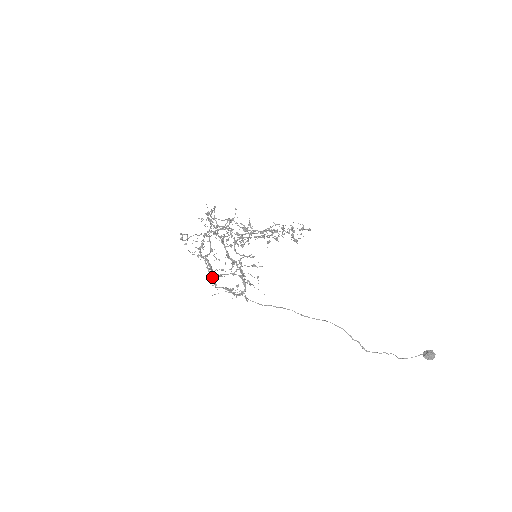
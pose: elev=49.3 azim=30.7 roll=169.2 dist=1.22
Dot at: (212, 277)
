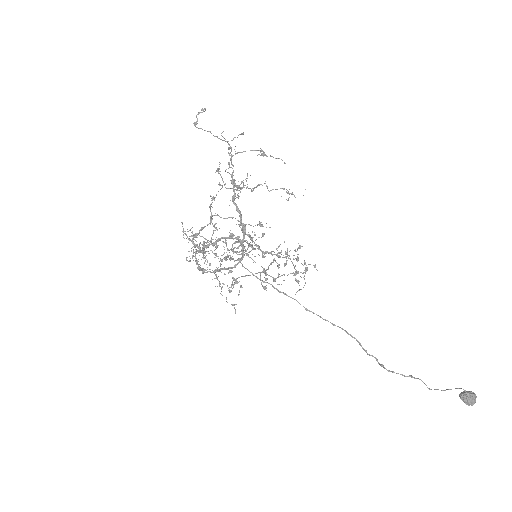
Dot at: (200, 268)
